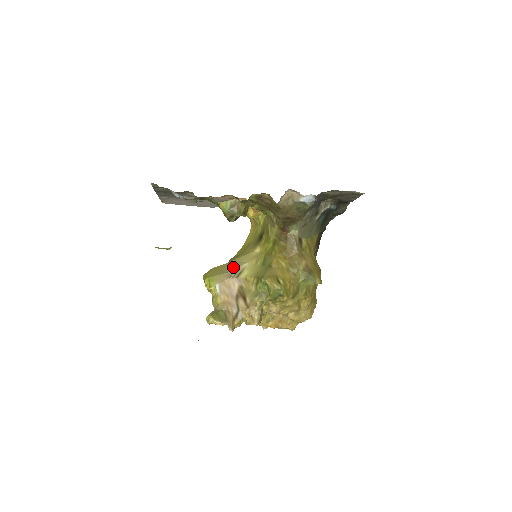
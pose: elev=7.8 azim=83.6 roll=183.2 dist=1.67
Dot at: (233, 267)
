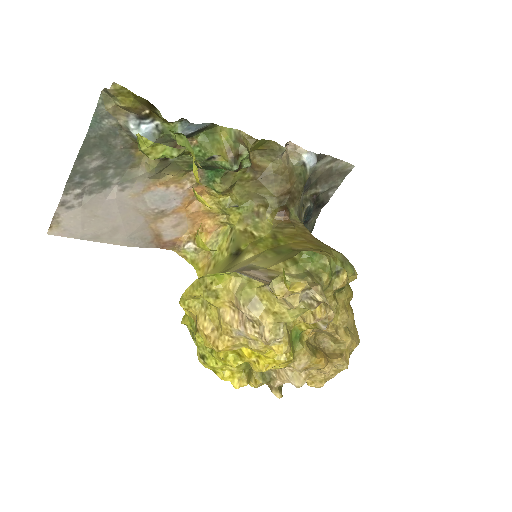
Dot at: occluded
